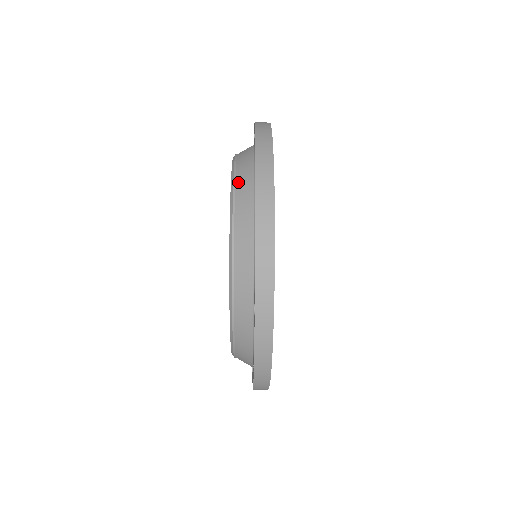
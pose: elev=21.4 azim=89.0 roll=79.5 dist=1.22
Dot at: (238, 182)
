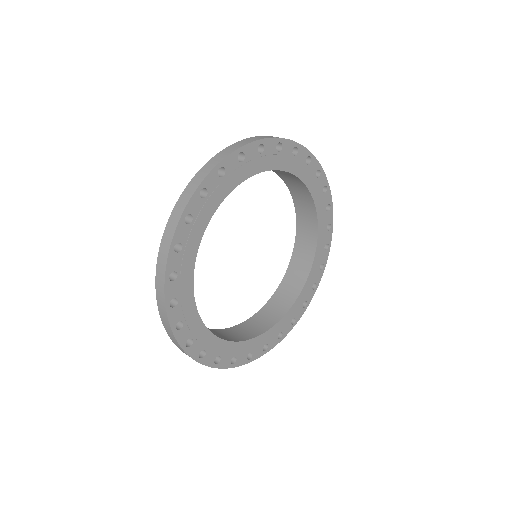
Dot at: occluded
